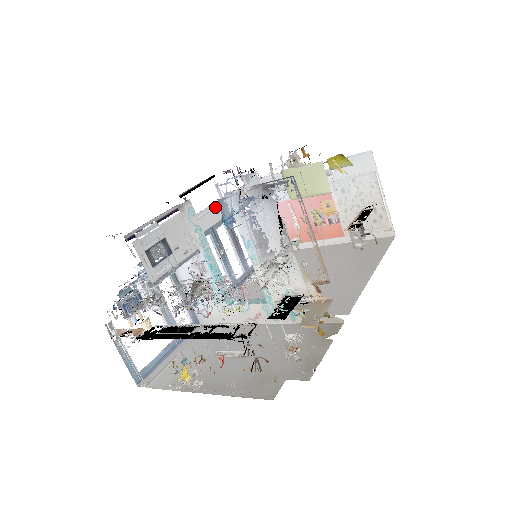
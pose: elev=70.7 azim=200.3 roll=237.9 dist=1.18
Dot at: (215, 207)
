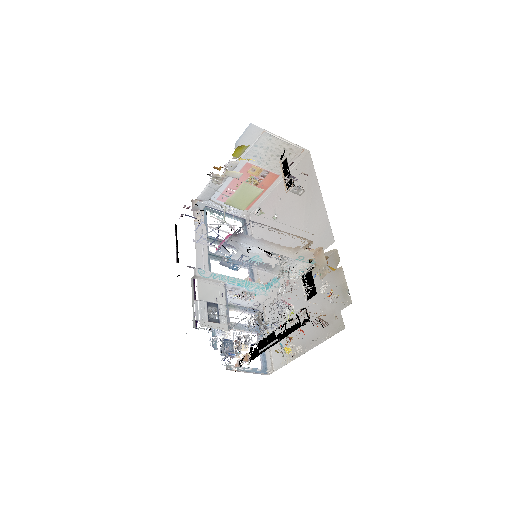
Dot at: (203, 249)
